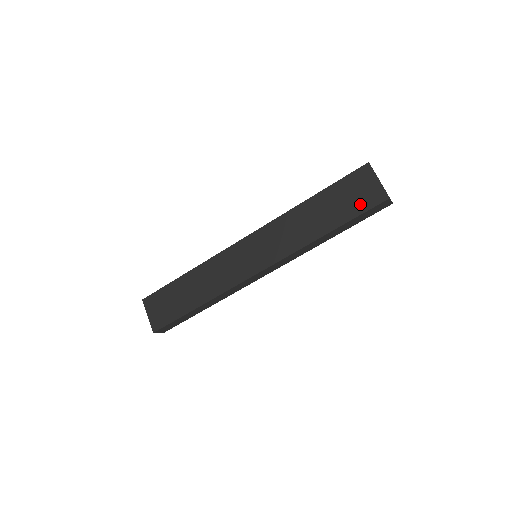
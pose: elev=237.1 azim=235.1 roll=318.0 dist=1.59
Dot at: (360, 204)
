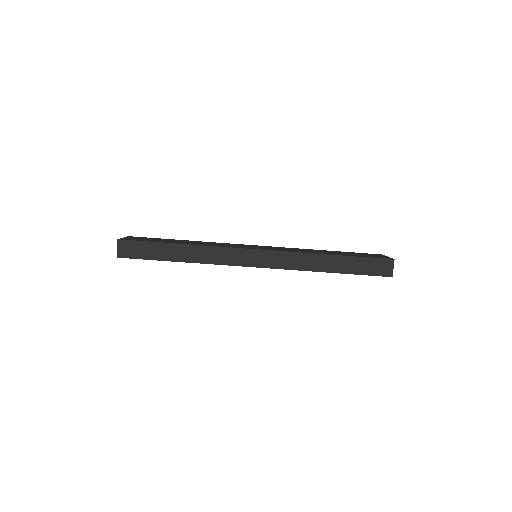
Dot at: (368, 256)
